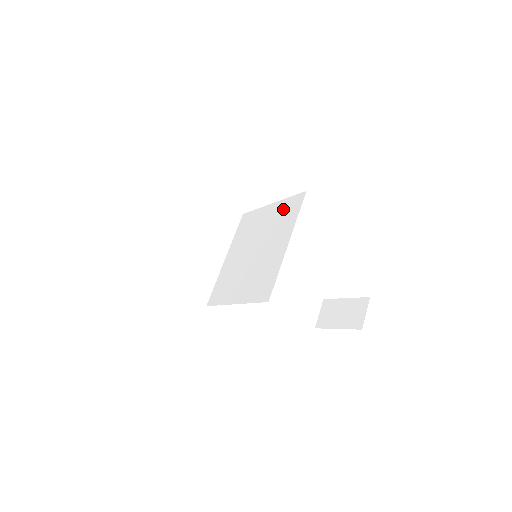
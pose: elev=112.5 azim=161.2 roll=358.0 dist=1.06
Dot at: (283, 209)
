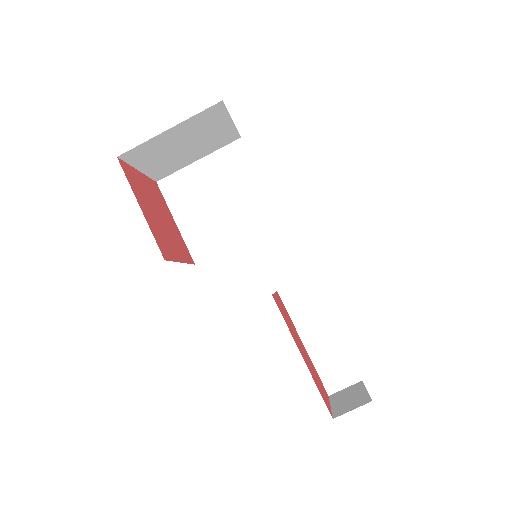
Dot at: occluded
